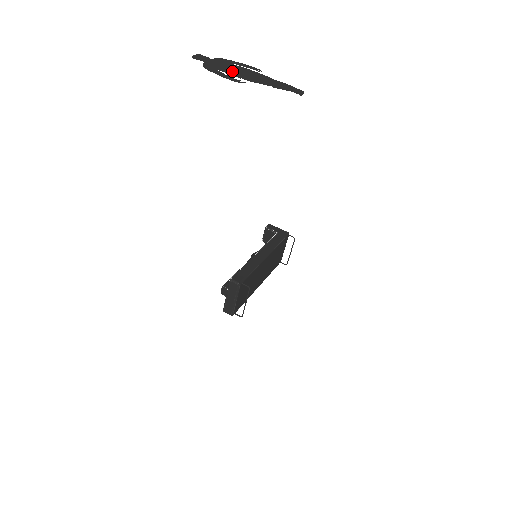
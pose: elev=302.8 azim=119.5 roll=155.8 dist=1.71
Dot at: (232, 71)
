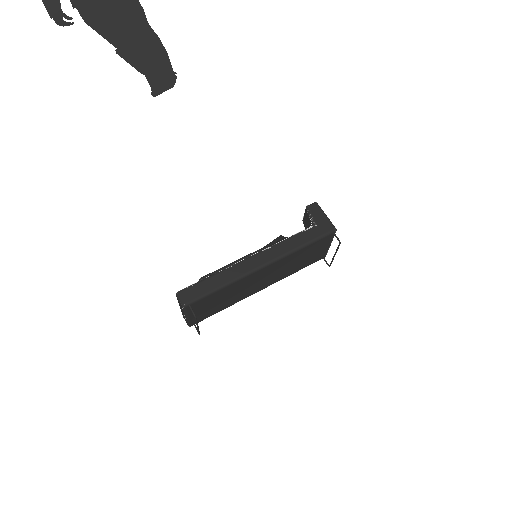
Dot at: out of frame
